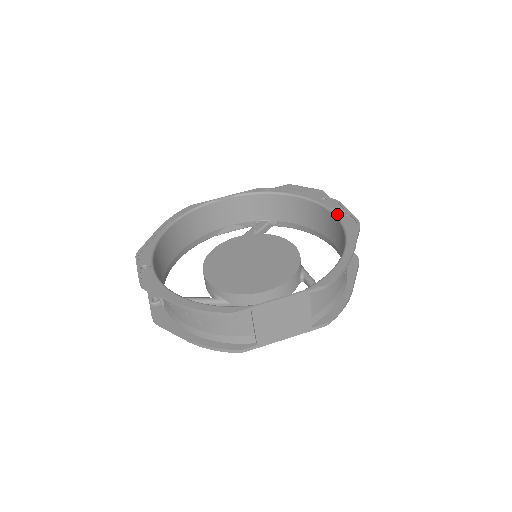
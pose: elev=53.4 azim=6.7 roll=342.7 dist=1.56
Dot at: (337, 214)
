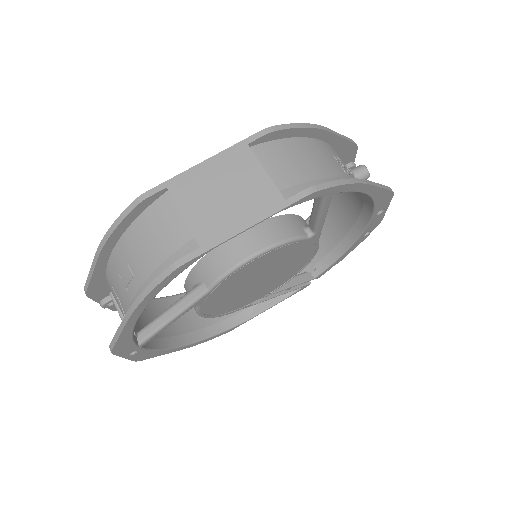
Dot at: occluded
